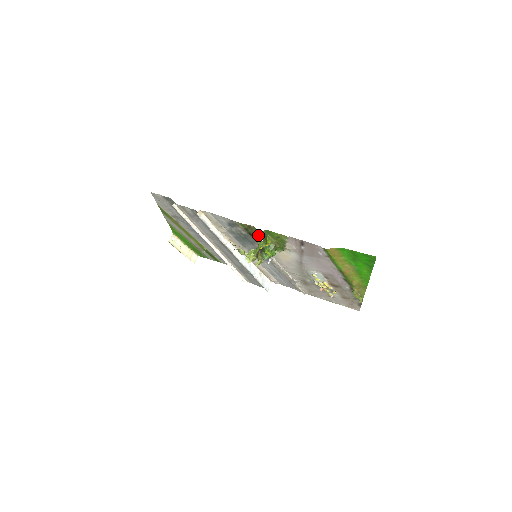
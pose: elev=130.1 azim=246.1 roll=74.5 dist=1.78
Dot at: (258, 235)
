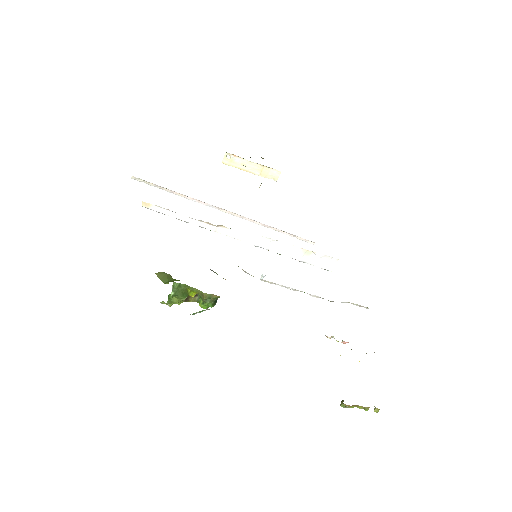
Dot at: occluded
